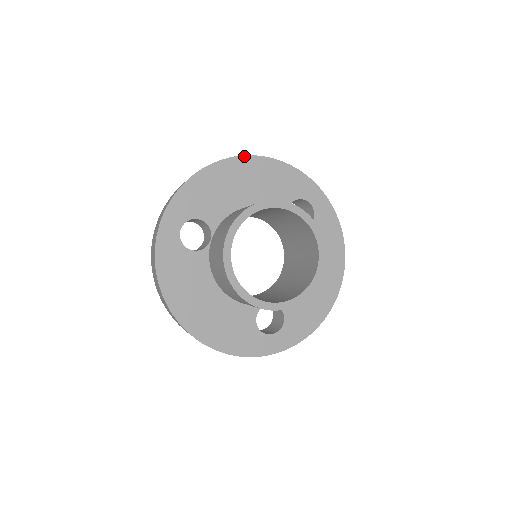
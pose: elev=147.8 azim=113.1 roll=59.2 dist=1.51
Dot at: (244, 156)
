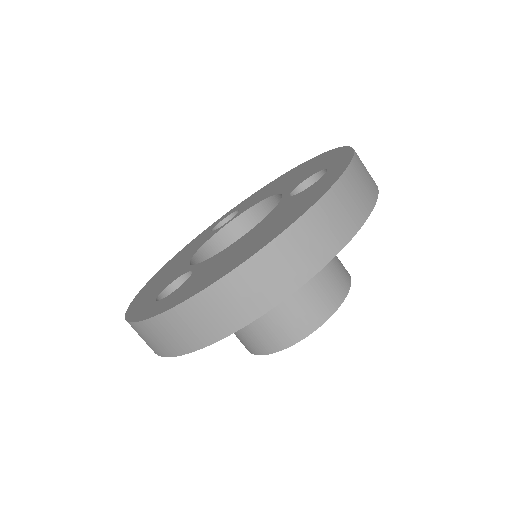
Dot at: (305, 283)
